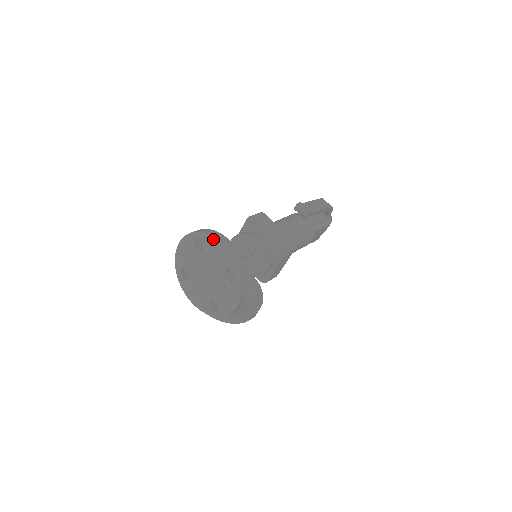
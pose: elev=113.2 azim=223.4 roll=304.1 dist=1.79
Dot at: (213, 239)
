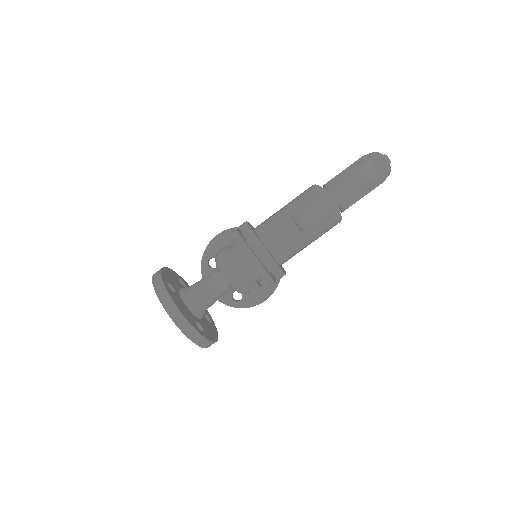
Dot at: (164, 307)
